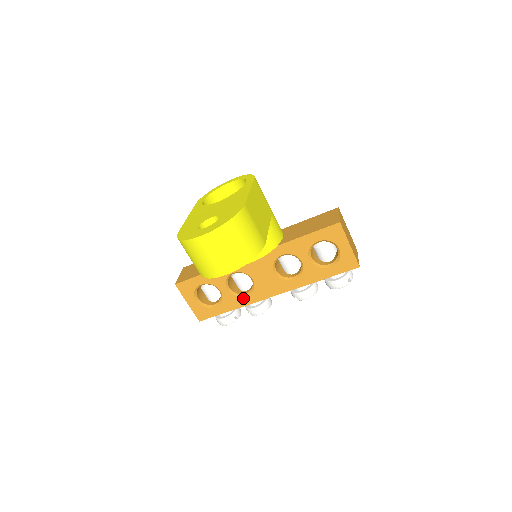
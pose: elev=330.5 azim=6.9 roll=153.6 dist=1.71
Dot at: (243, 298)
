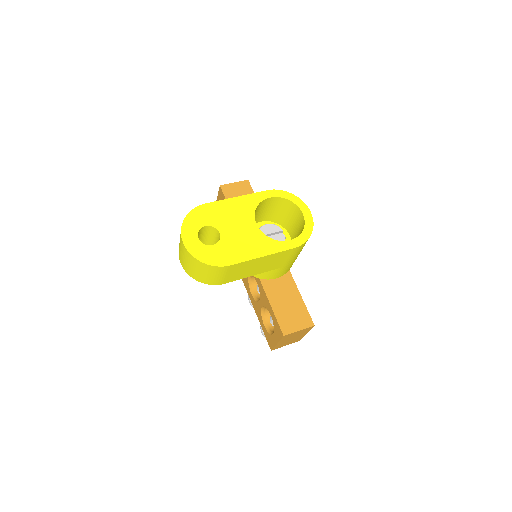
Dot at: occluded
